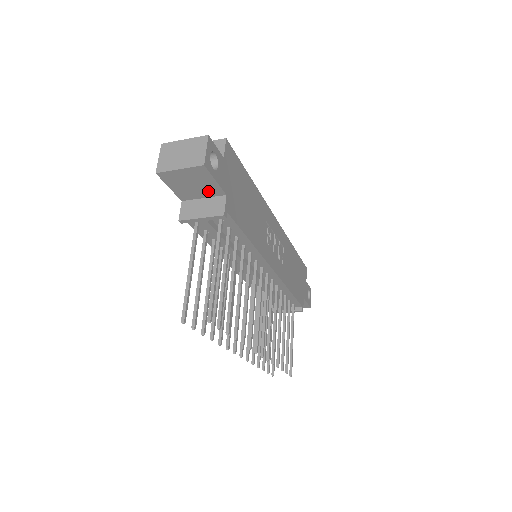
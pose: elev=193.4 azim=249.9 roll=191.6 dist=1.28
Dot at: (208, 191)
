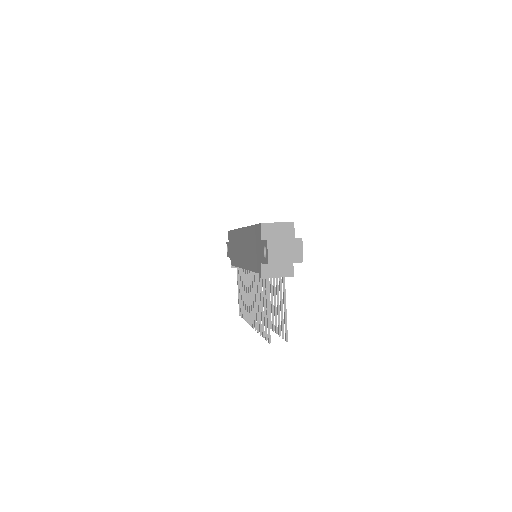
Dot at: occluded
